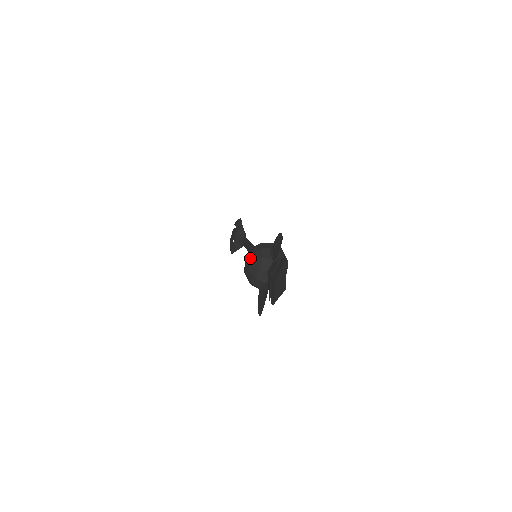
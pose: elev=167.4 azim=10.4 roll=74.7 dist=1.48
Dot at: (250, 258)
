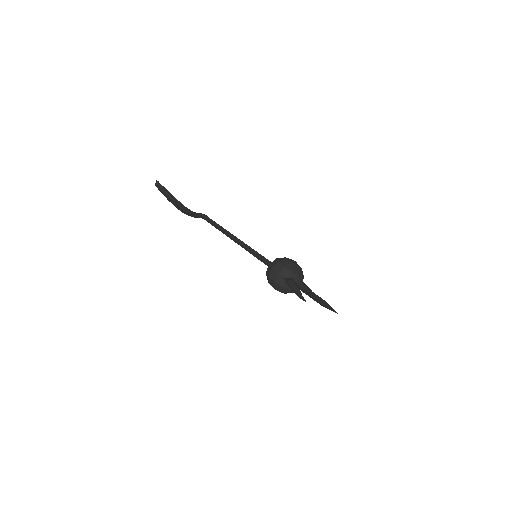
Dot at: occluded
